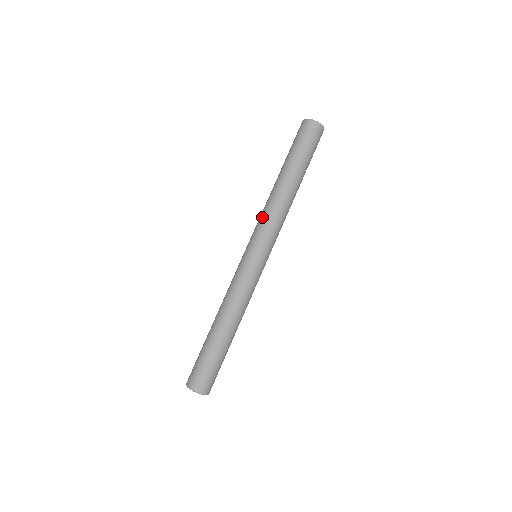
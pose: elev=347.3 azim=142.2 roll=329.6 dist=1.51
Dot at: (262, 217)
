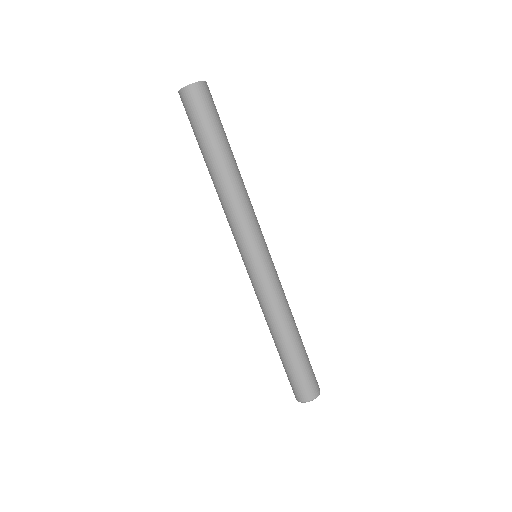
Dot at: occluded
